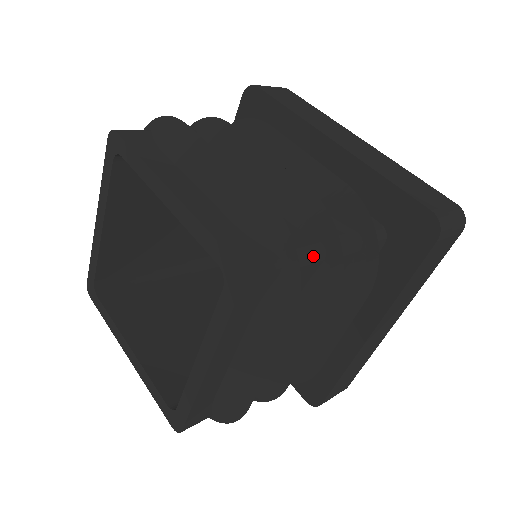
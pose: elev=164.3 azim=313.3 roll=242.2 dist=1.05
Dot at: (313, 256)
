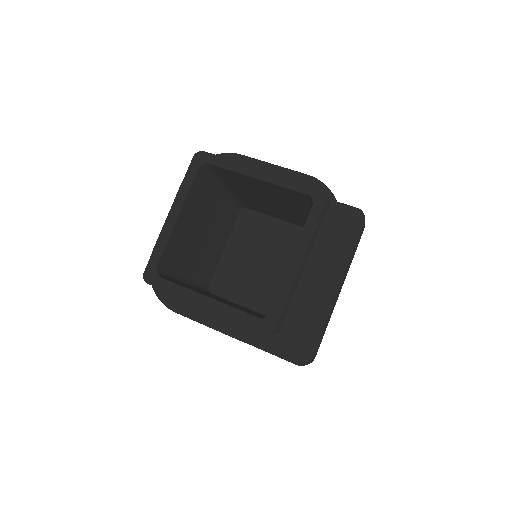
Dot at: occluded
